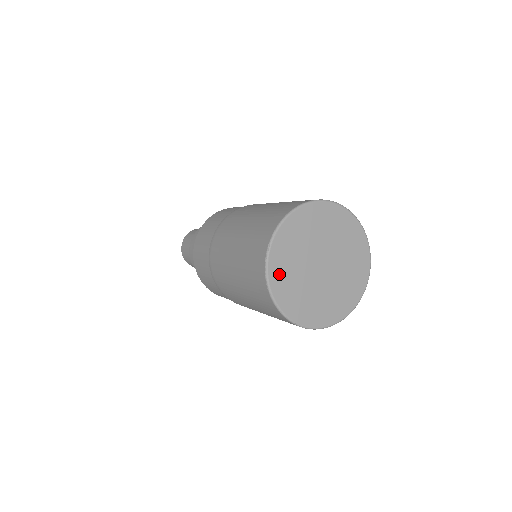
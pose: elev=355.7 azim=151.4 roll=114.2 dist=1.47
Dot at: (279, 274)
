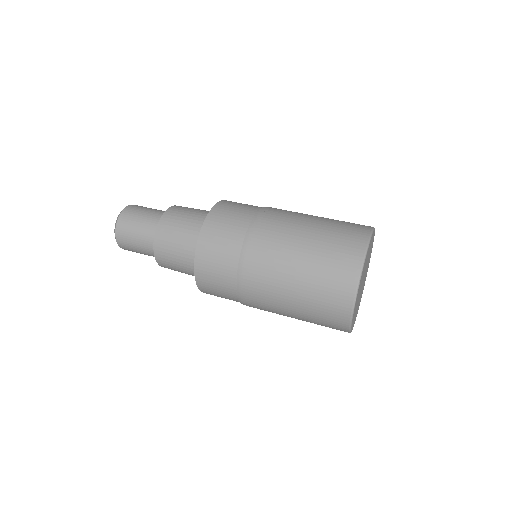
Dot at: occluded
